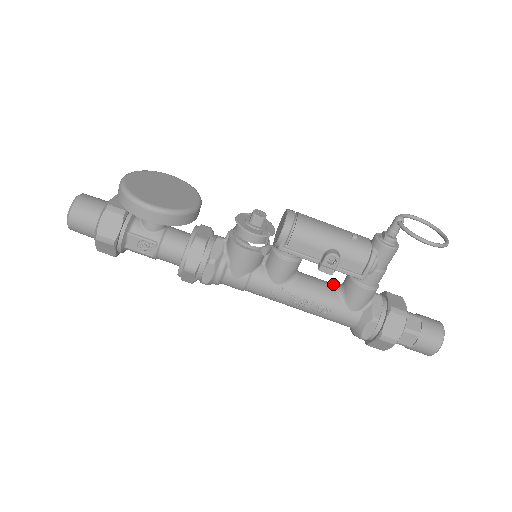
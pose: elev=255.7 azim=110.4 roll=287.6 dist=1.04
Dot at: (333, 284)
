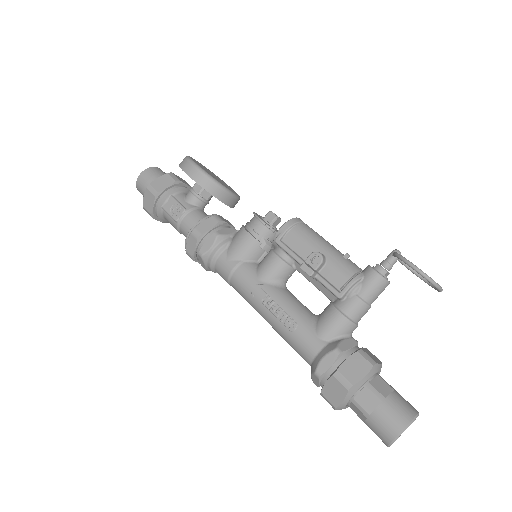
Dot at: (314, 314)
